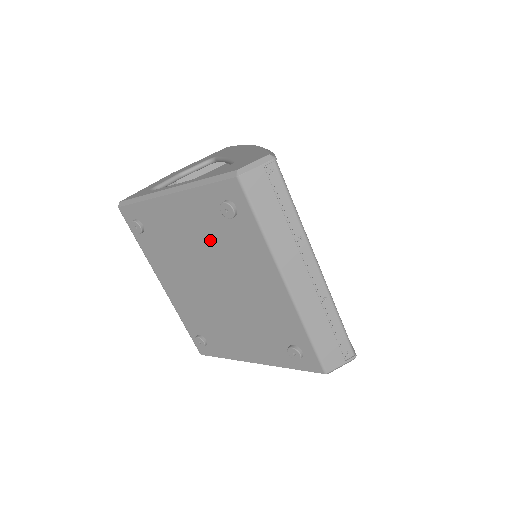
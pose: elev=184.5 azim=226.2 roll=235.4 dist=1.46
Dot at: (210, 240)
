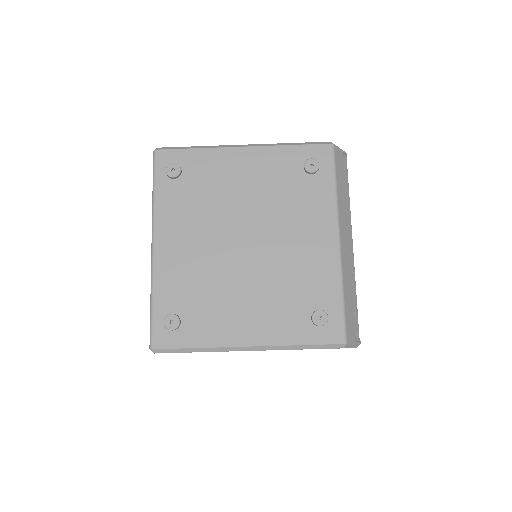
Dot at: (270, 193)
